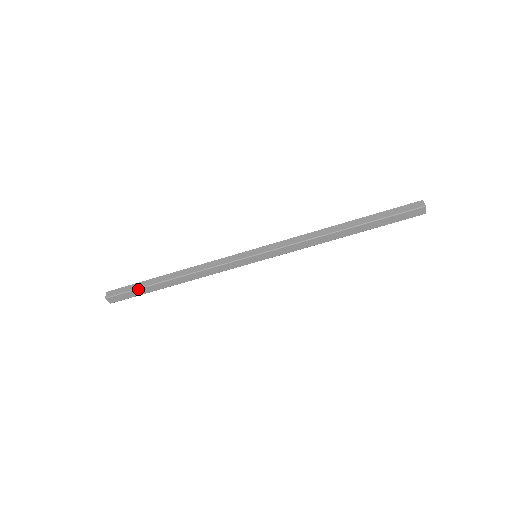
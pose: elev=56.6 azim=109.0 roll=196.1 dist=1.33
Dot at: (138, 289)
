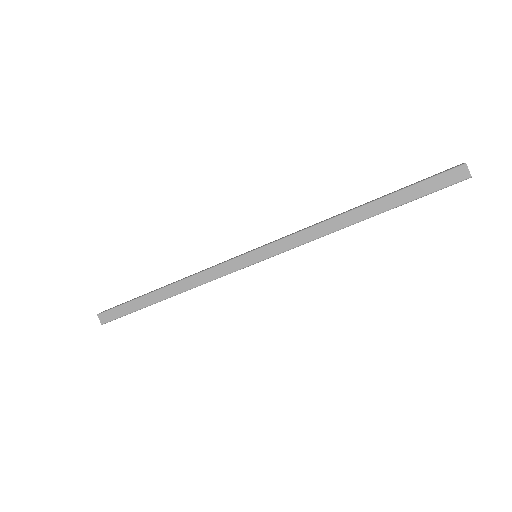
Dot at: (129, 302)
